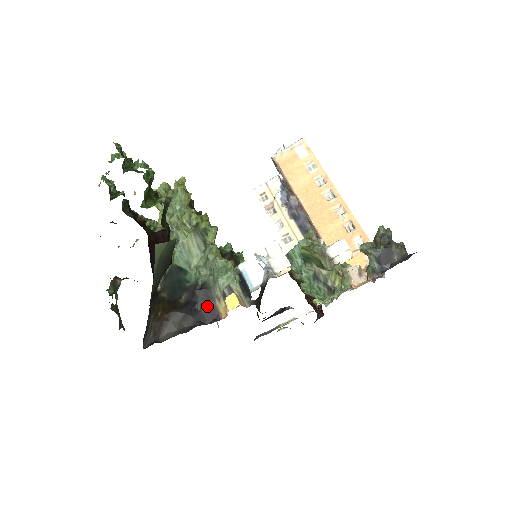
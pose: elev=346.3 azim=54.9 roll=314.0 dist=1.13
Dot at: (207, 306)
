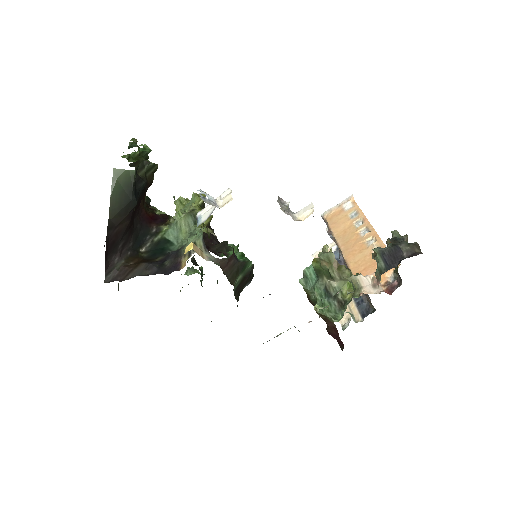
Dot at: (174, 262)
